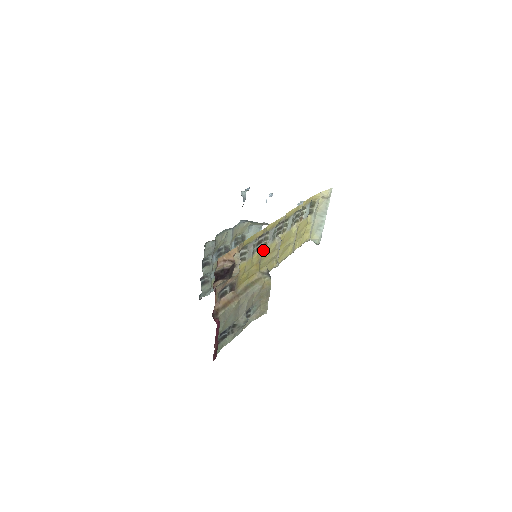
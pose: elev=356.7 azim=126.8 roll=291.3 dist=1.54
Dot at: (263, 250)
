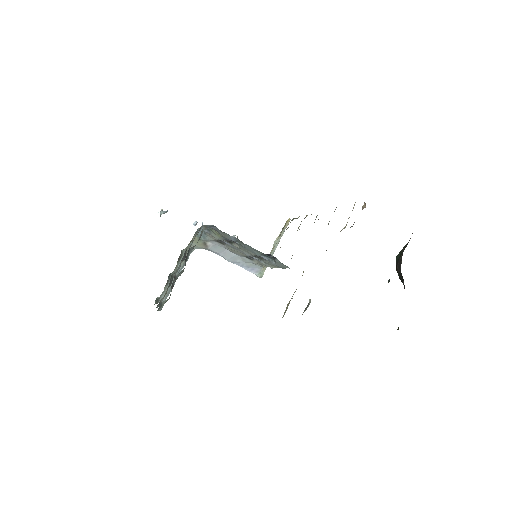
Dot at: occluded
